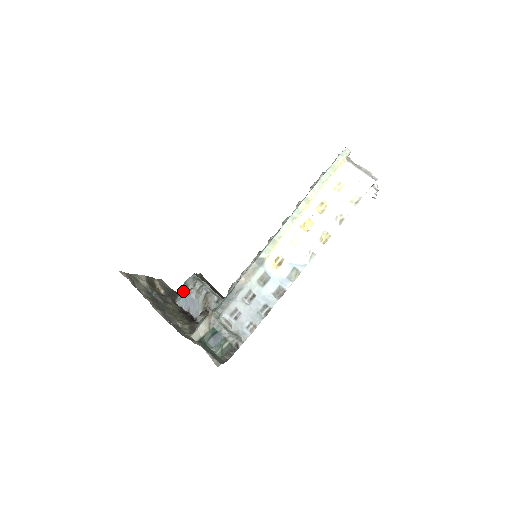
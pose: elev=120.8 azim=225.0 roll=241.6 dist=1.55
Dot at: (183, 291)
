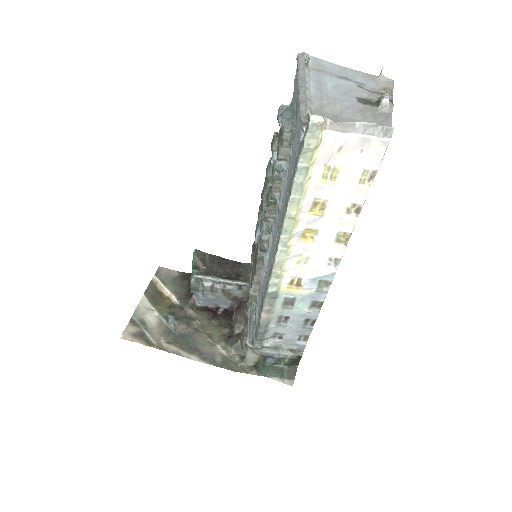
Dot at: (196, 293)
